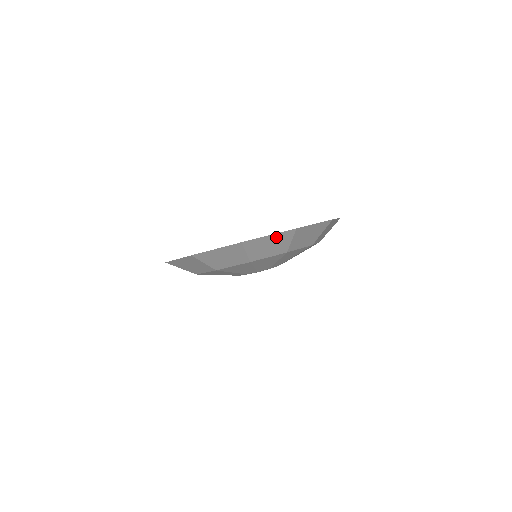
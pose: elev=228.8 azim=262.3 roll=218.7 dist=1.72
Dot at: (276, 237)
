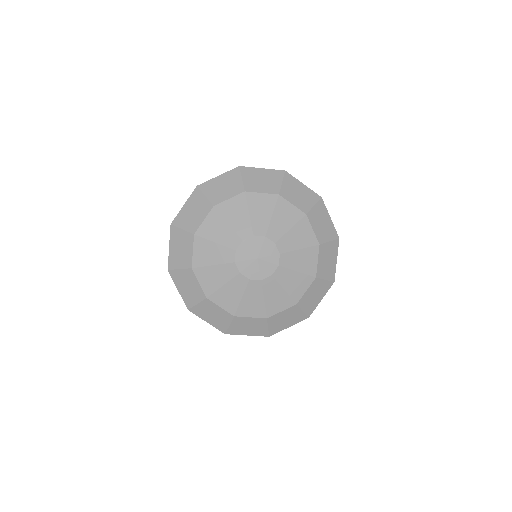
Dot at: (330, 225)
